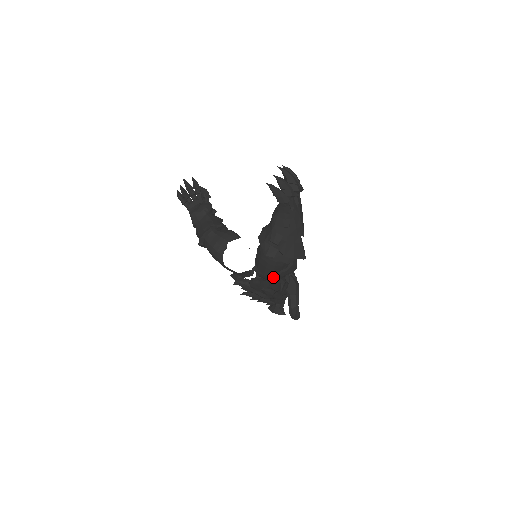
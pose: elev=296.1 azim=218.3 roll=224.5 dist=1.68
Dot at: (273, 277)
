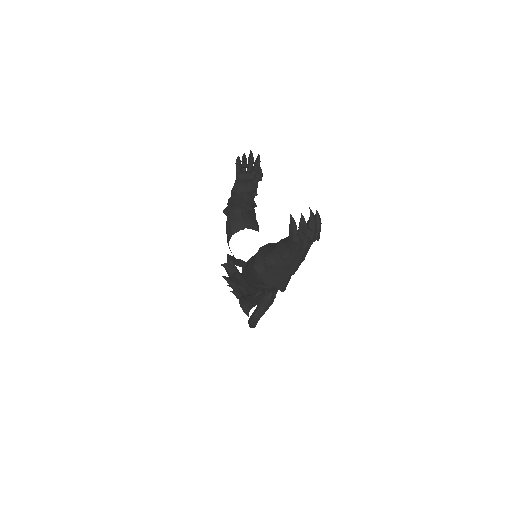
Dot at: (251, 284)
